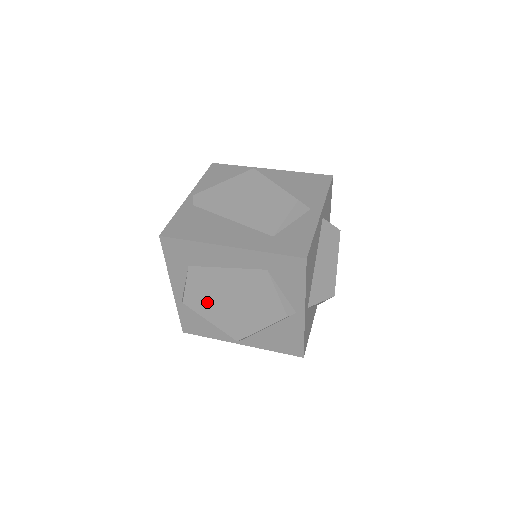
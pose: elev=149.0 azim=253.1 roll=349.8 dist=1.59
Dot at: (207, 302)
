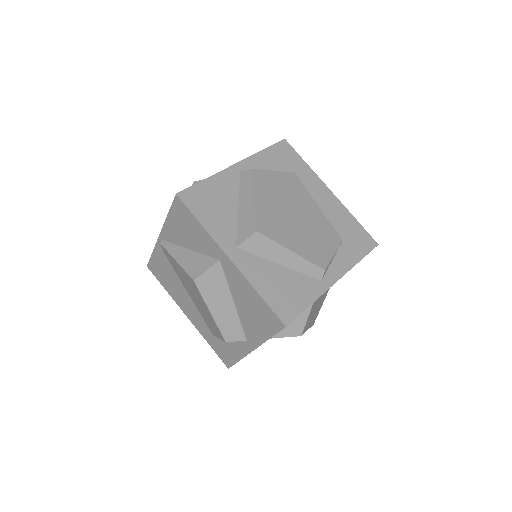
Dot at: occluded
